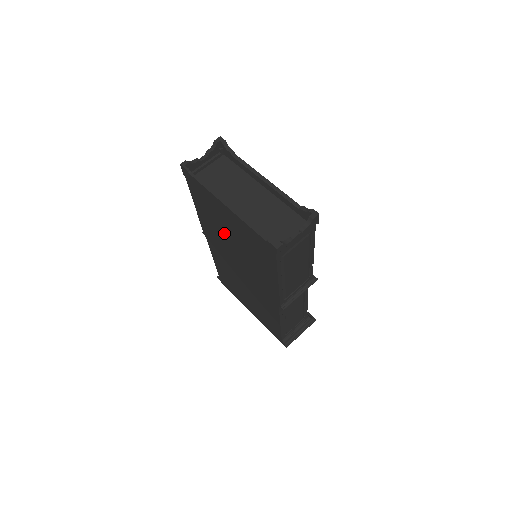
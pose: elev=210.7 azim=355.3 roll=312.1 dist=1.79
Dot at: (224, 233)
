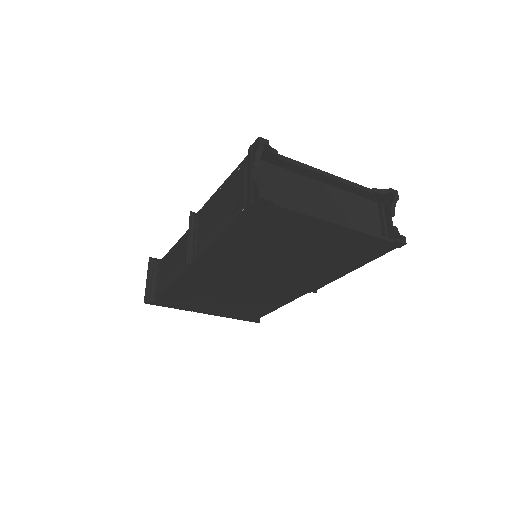
Dot at: (274, 252)
